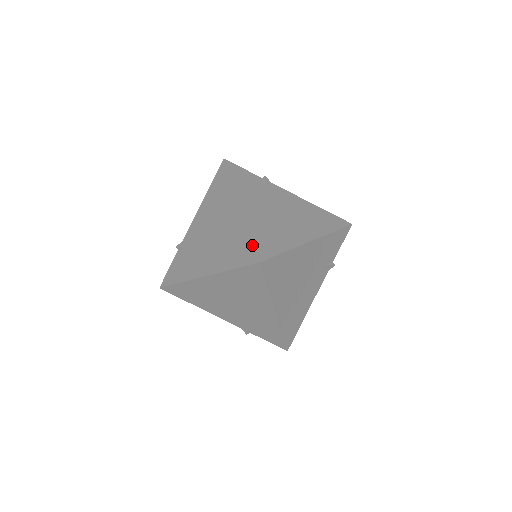
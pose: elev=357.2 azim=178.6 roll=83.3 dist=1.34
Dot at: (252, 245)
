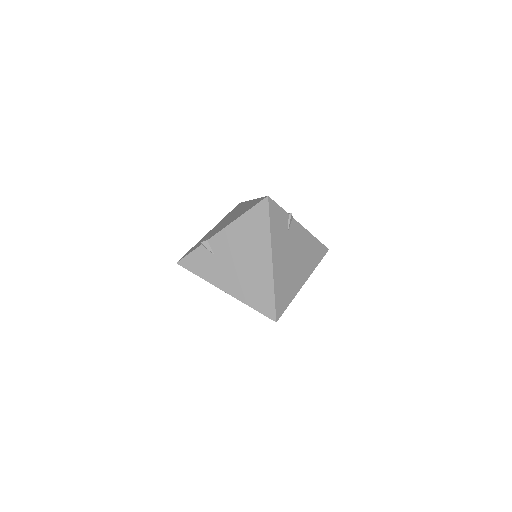
Dot at: (274, 305)
